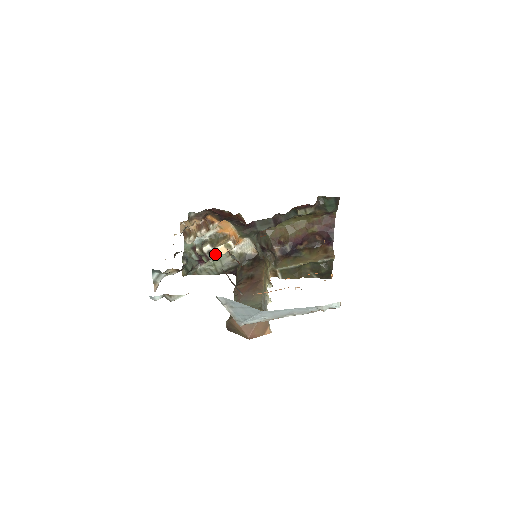
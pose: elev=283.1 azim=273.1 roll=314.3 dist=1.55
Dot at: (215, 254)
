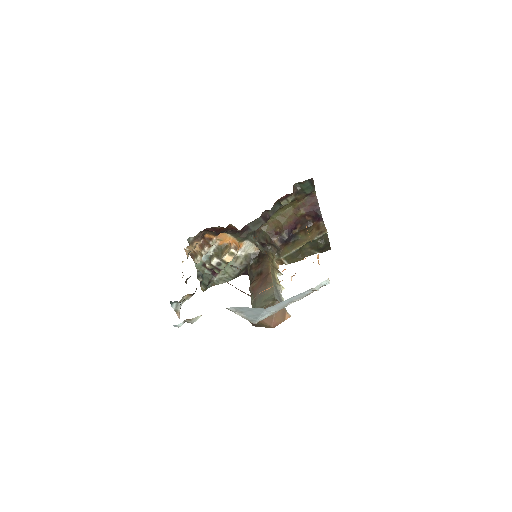
Dot at: (223, 264)
